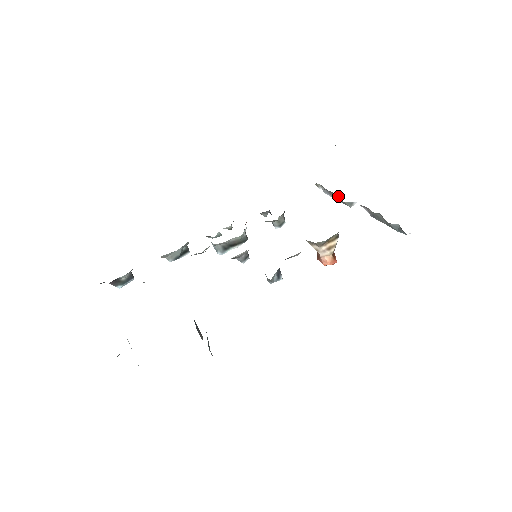
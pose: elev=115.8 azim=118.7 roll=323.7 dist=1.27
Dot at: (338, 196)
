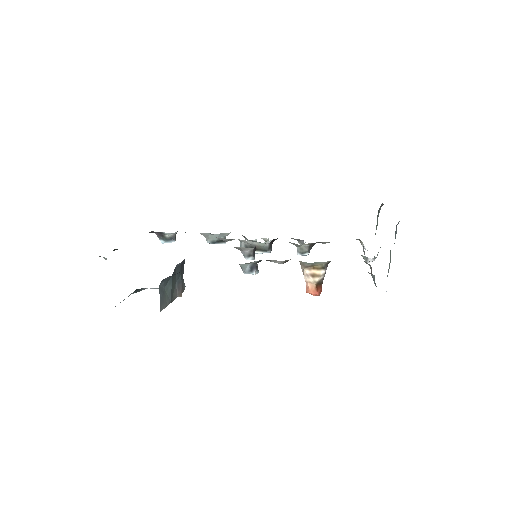
Dot at: occluded
